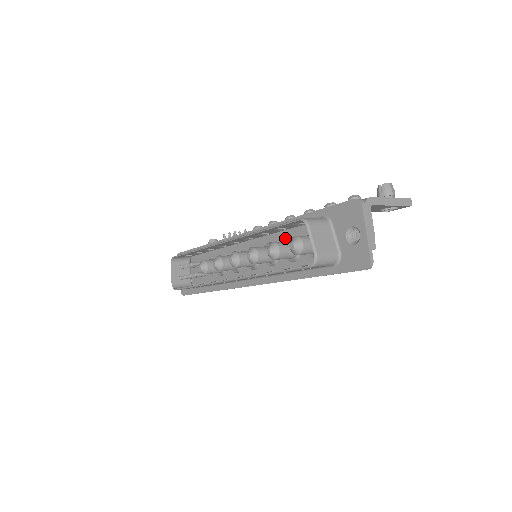
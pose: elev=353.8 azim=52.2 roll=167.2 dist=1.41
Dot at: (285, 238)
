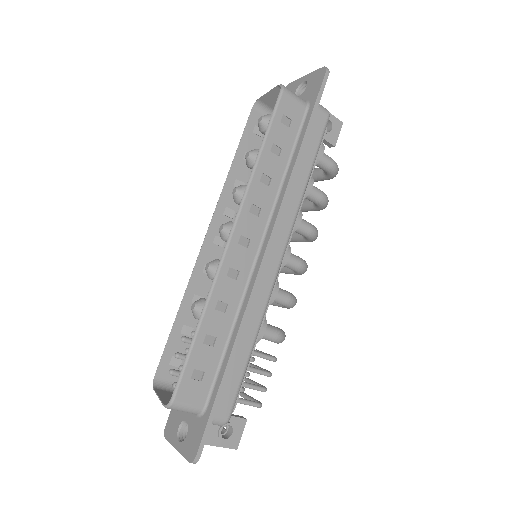
Dot at: occluded
